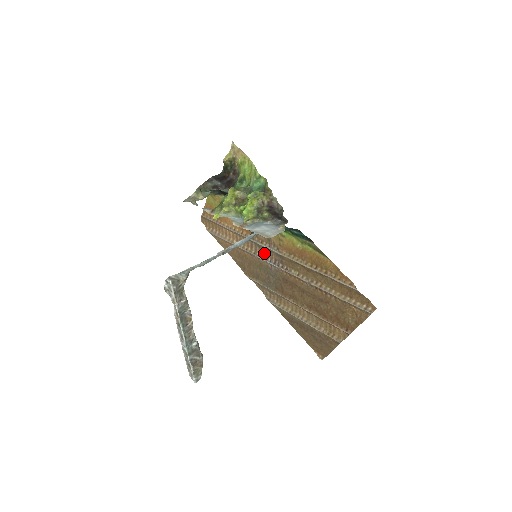
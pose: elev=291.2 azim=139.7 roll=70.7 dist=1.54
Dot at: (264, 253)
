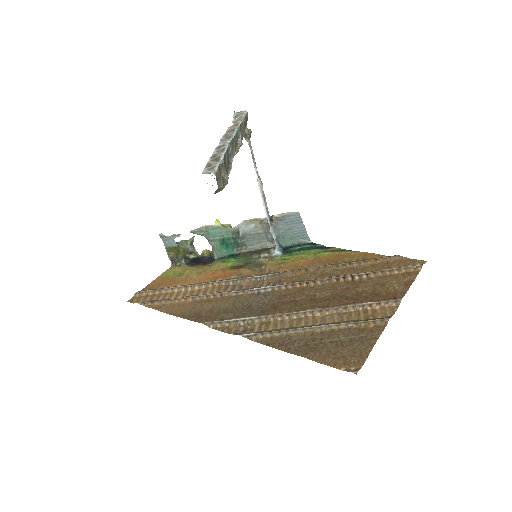
Dot at: (248, 286)
